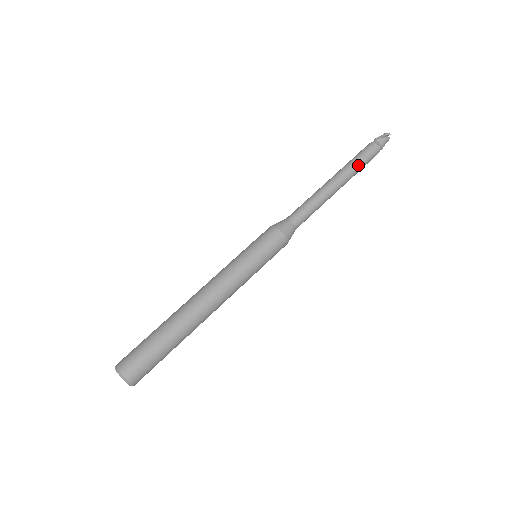
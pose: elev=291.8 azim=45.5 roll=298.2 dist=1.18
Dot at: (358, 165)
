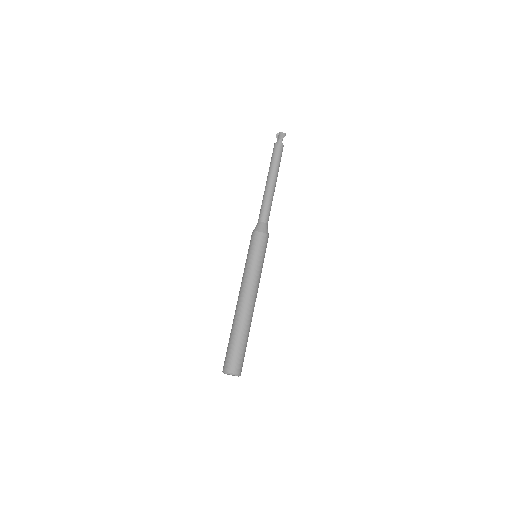
Dot at: occluded
